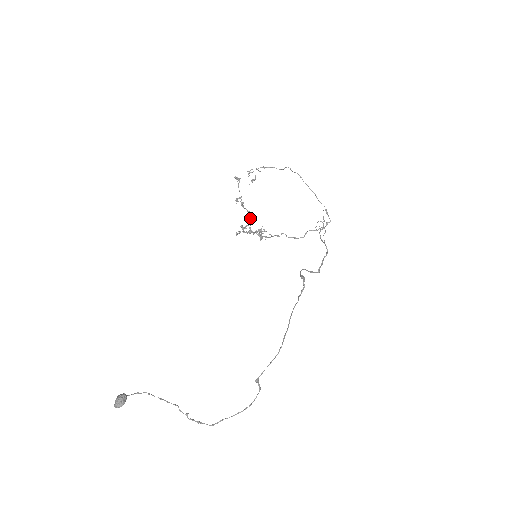
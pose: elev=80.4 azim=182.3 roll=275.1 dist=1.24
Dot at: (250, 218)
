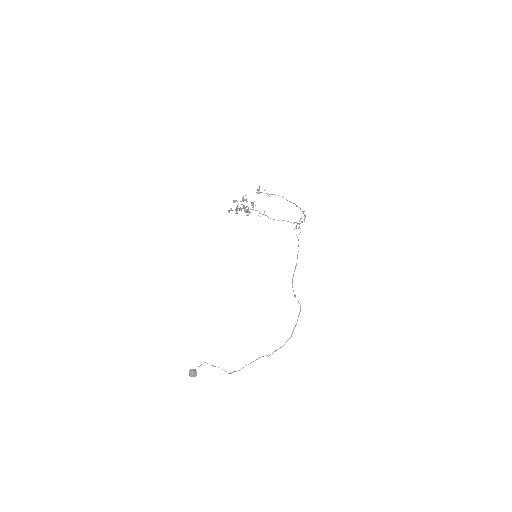
Dot at: (247, 212)
